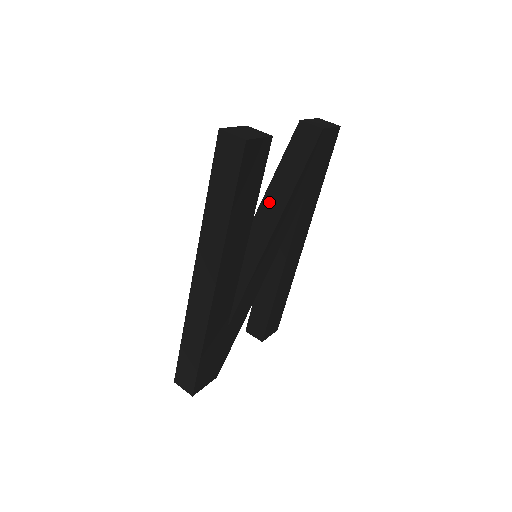
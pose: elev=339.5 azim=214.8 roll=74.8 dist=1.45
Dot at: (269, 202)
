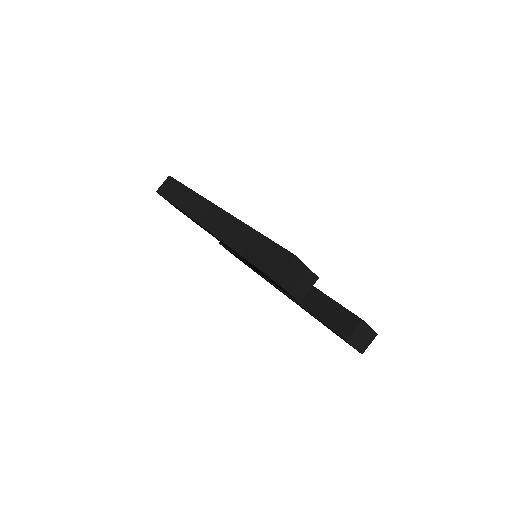
Dot at: occluded
